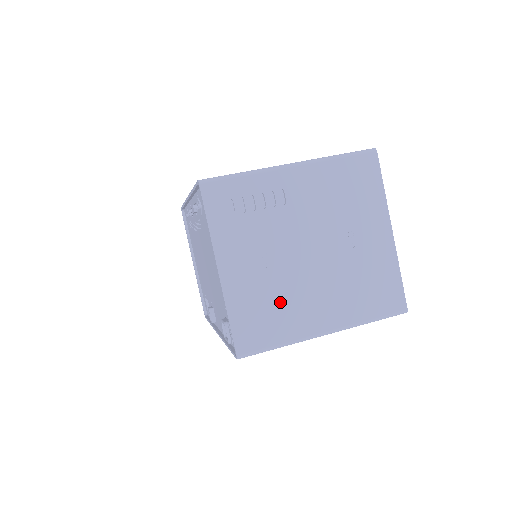
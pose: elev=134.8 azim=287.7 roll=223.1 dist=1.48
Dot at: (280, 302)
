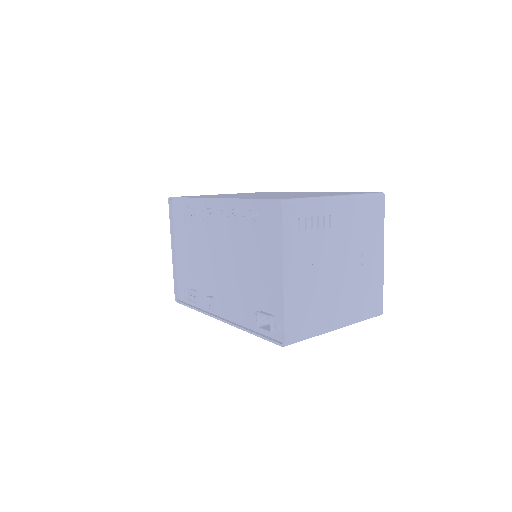
Dot at: (316, 303)
